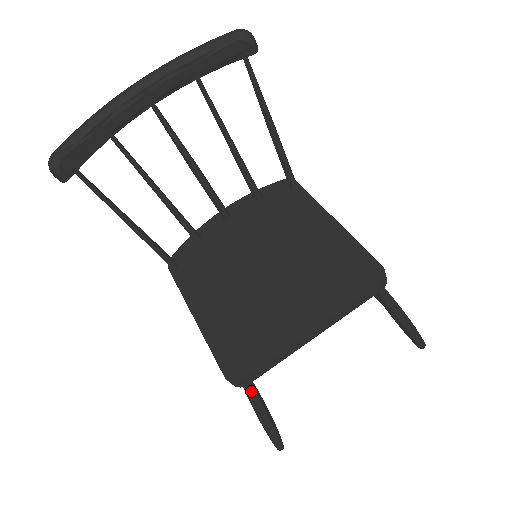
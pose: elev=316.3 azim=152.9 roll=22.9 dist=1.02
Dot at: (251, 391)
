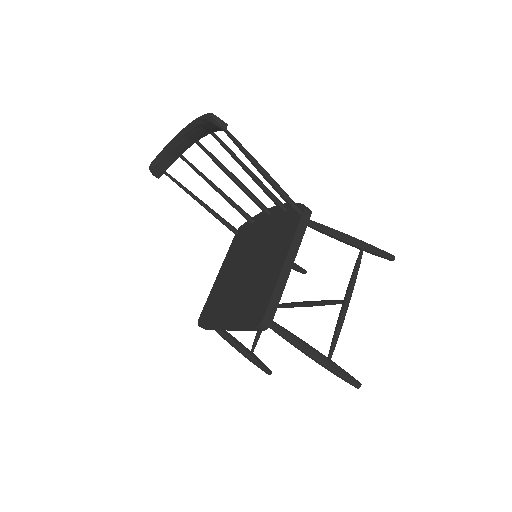
Dot at: (219, 333)
